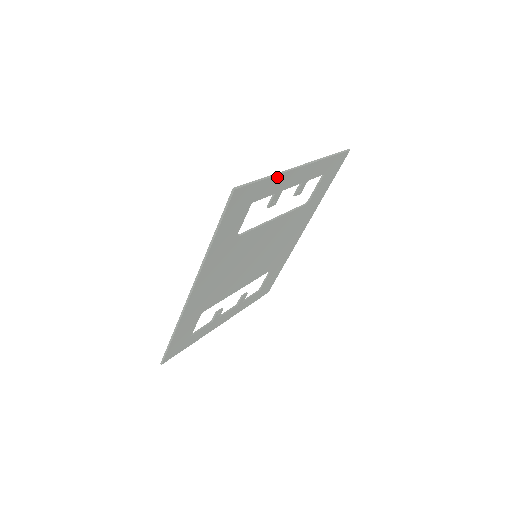
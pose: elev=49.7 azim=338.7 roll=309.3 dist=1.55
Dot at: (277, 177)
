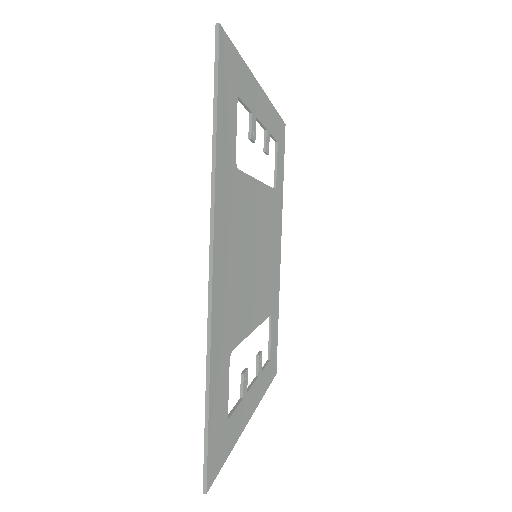
Dot at: (248, 74)
